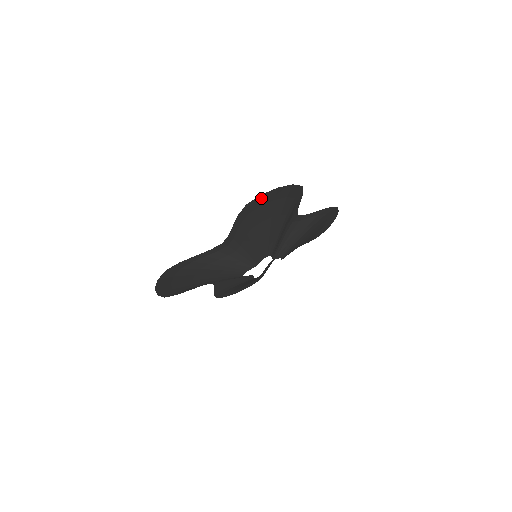
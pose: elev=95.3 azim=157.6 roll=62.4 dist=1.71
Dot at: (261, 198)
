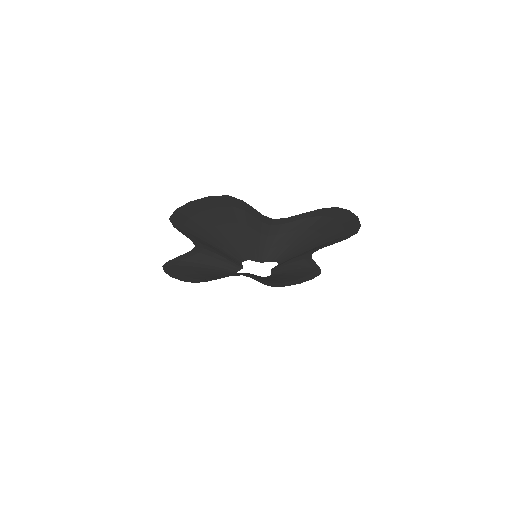
Dot at: (345, 213)
